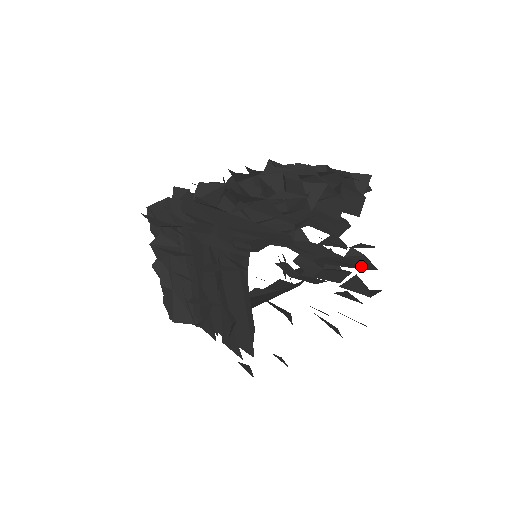
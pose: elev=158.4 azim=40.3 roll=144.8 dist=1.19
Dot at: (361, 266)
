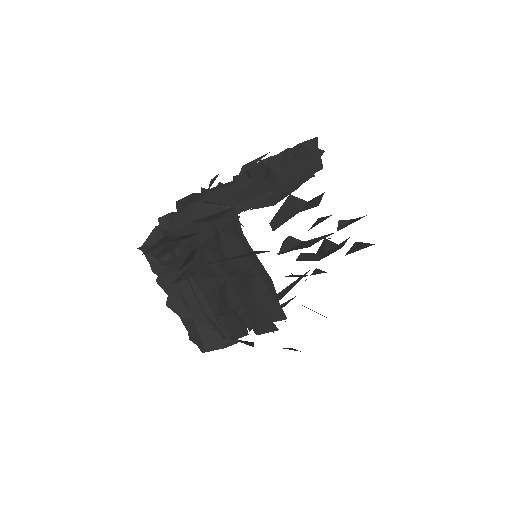
Dot at: occluded
